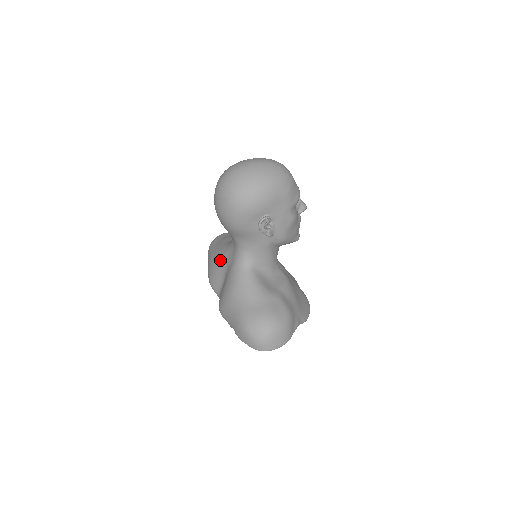
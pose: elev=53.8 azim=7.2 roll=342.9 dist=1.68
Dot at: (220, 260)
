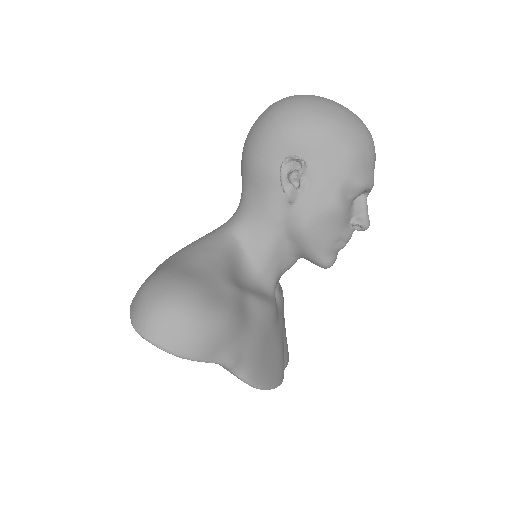
Dot at: occluded
